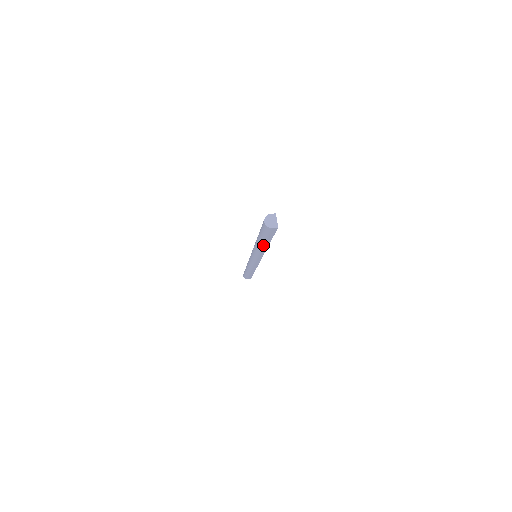
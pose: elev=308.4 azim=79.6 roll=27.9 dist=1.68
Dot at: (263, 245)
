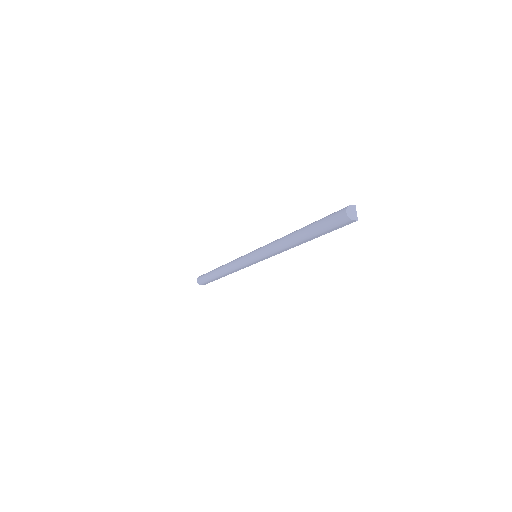
Dot at: (302, 241)
